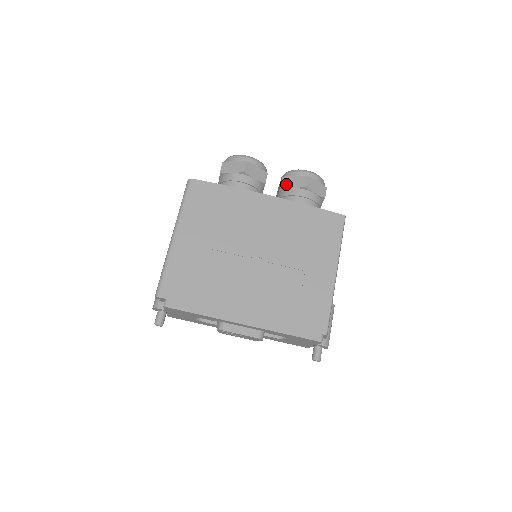
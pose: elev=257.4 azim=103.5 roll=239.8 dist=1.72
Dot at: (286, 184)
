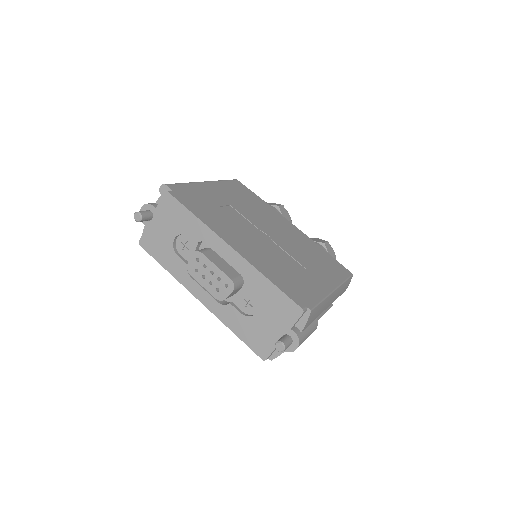
Dot at: occluded
